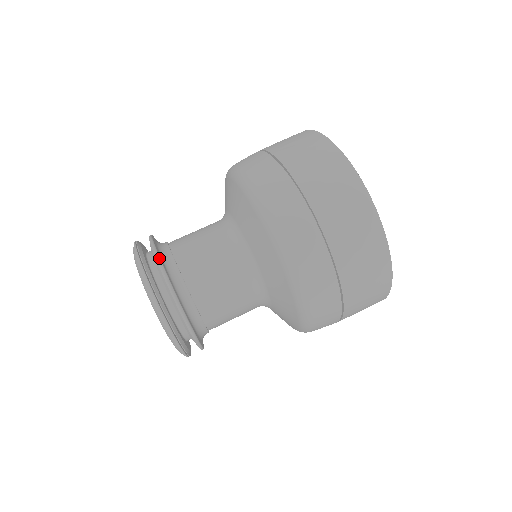
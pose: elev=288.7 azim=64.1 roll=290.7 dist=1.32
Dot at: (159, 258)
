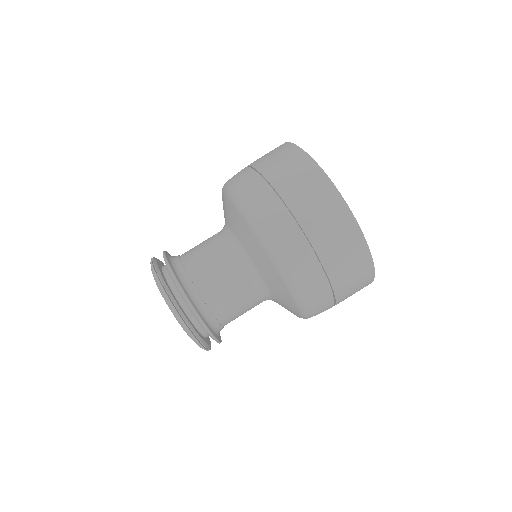
Dot at: (185, 294)
